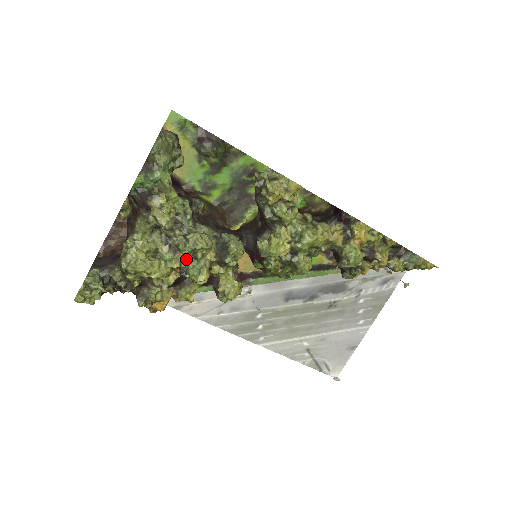
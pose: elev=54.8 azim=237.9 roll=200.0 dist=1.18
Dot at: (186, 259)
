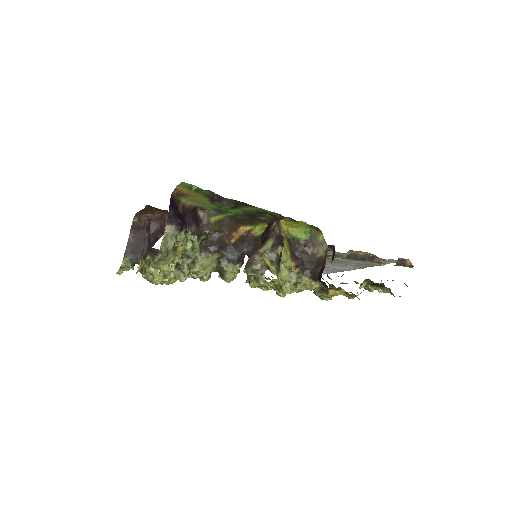
Dot at: occluded
